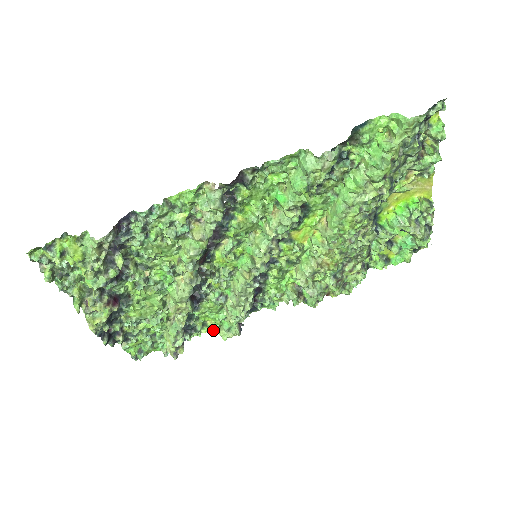
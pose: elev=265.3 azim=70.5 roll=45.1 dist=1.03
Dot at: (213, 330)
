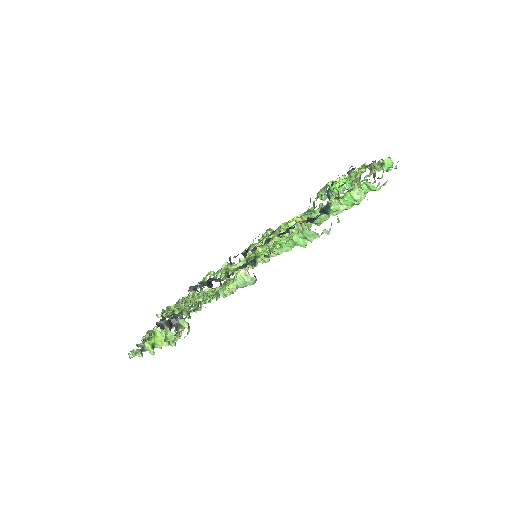
Dot at: occluded
